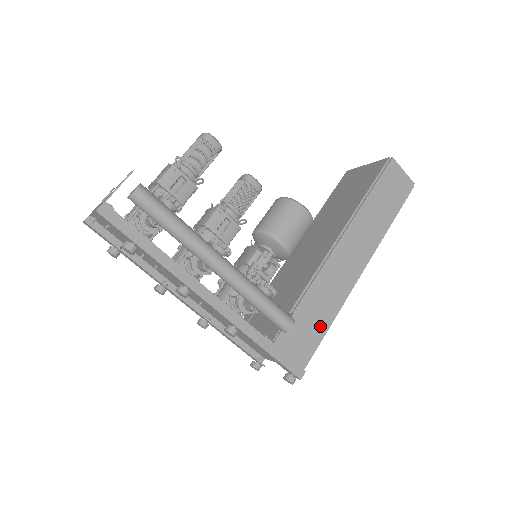
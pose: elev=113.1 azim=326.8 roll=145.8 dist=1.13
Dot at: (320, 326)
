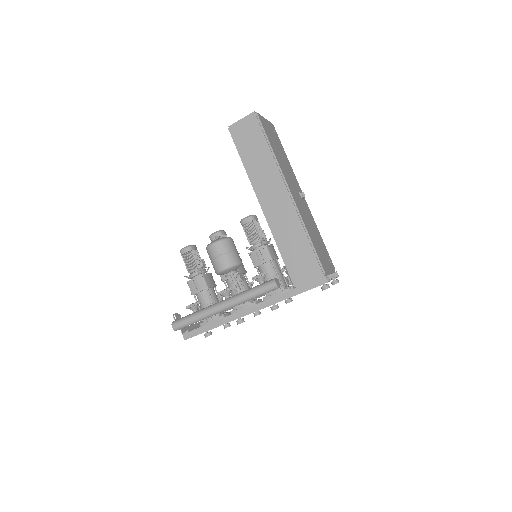
Dot at: (305, 249)
